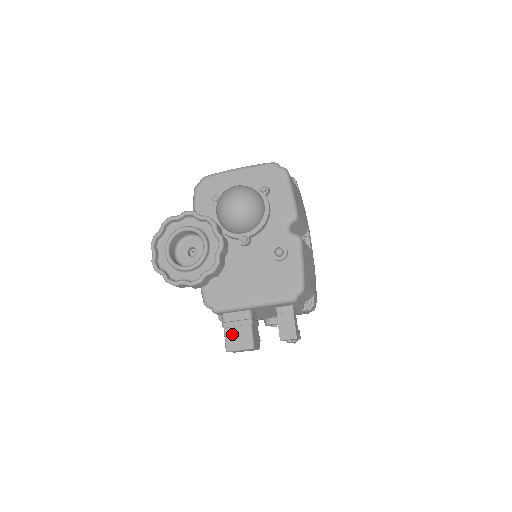
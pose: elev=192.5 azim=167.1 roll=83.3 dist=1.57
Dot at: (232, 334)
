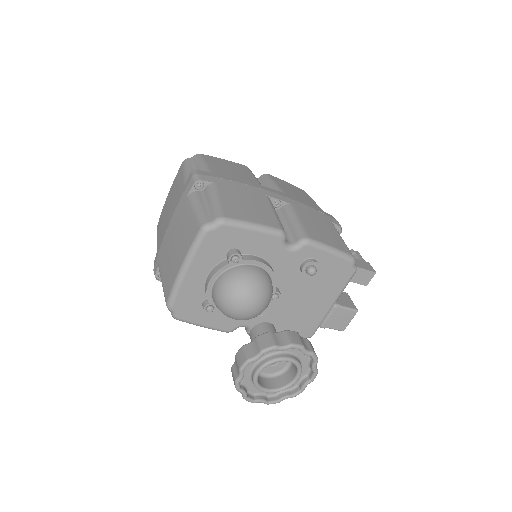
Dot at: (335, 323)
